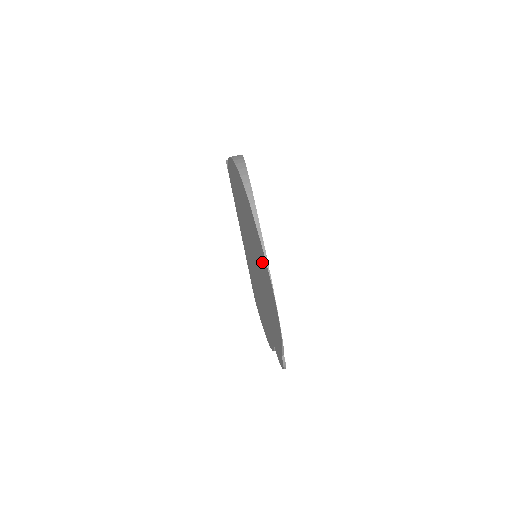
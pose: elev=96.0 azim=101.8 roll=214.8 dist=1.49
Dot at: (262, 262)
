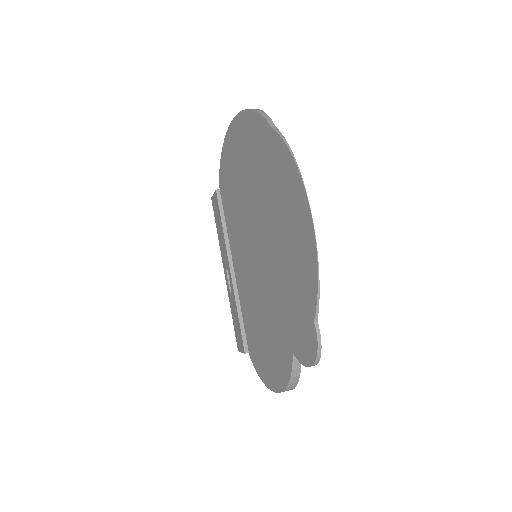
Dot at: (279, 178)
